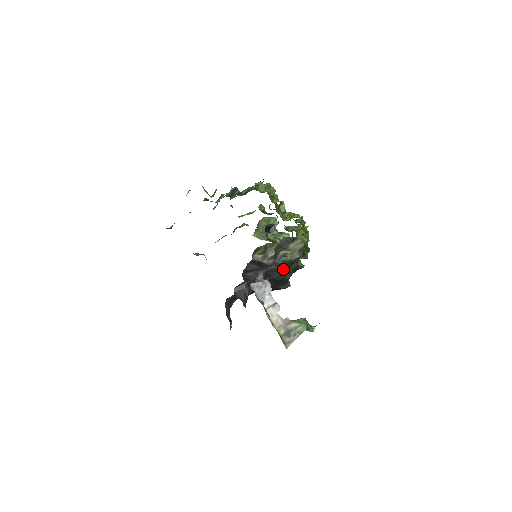
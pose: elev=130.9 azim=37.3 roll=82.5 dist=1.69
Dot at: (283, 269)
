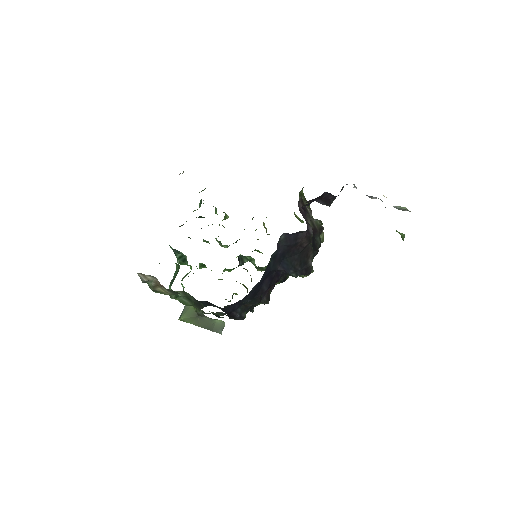
Dot at: (316, 233)
